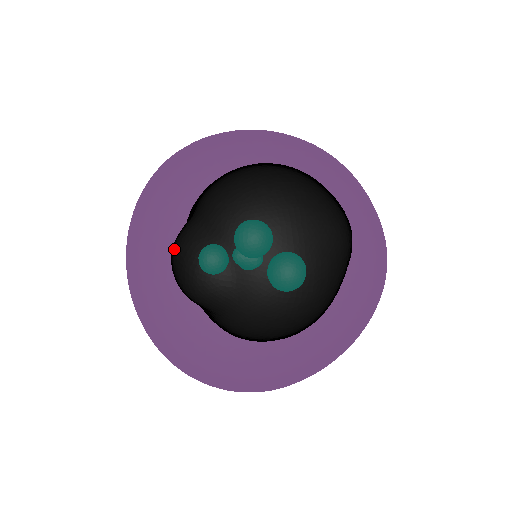
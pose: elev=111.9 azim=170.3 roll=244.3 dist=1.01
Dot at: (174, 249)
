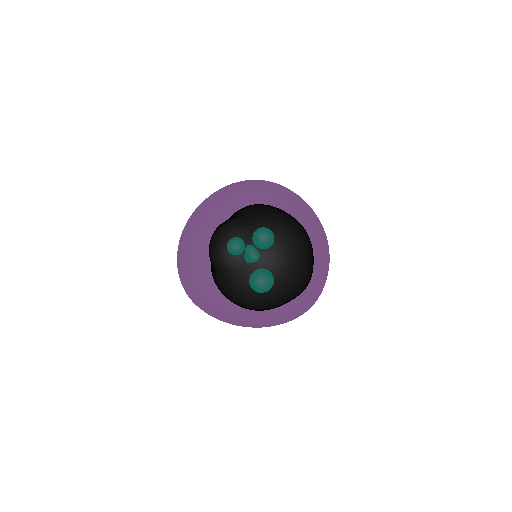
Dot at: (225, 226)
